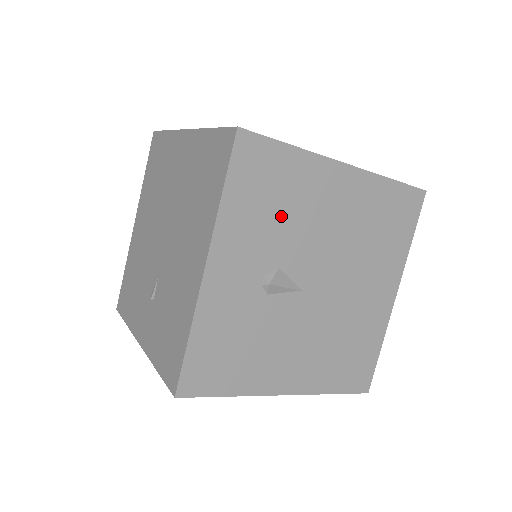
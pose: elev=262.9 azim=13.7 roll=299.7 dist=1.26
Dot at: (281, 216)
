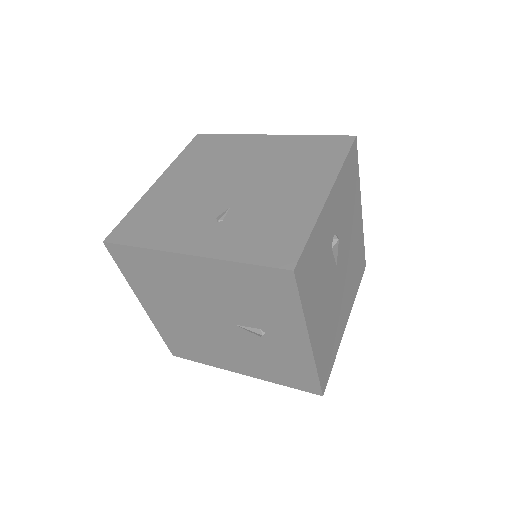
Dot at: (347, 205)
